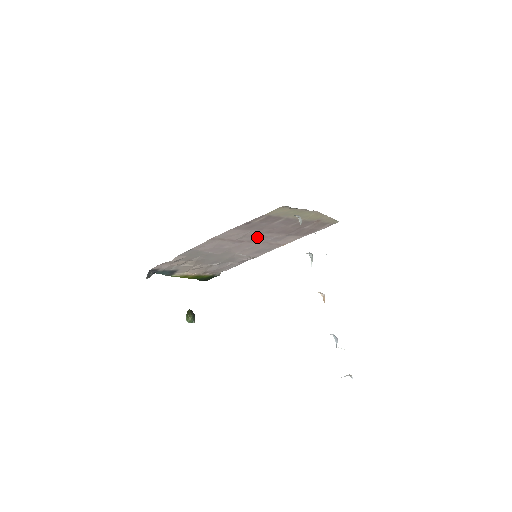
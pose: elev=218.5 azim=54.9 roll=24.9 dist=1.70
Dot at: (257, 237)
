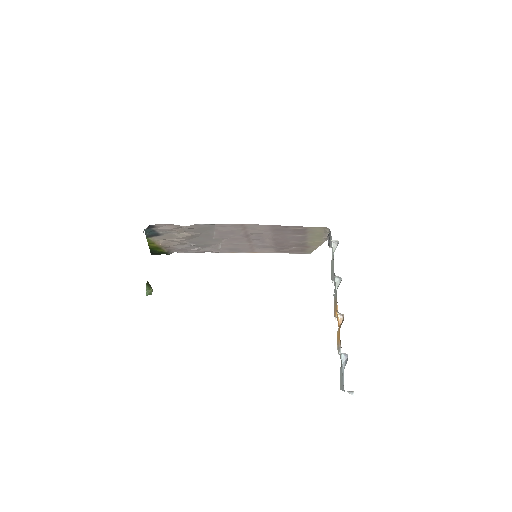
Dot at: (259, 238)
